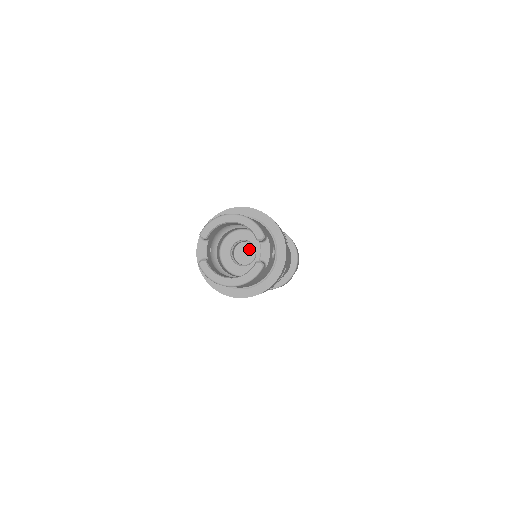
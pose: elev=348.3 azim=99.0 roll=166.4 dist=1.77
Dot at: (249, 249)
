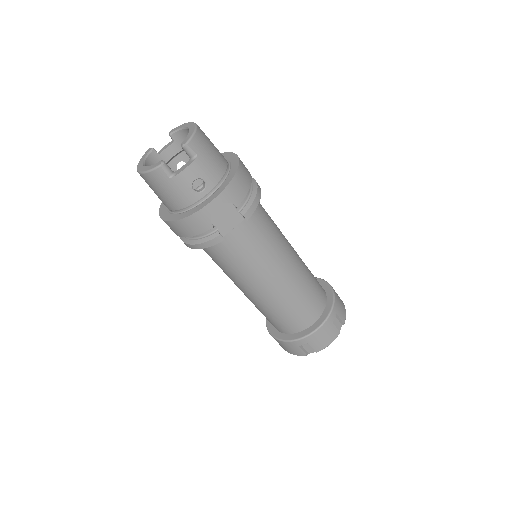
Dot at: occluded
